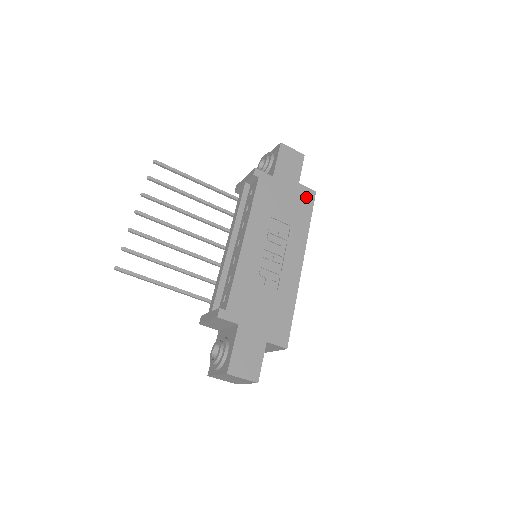
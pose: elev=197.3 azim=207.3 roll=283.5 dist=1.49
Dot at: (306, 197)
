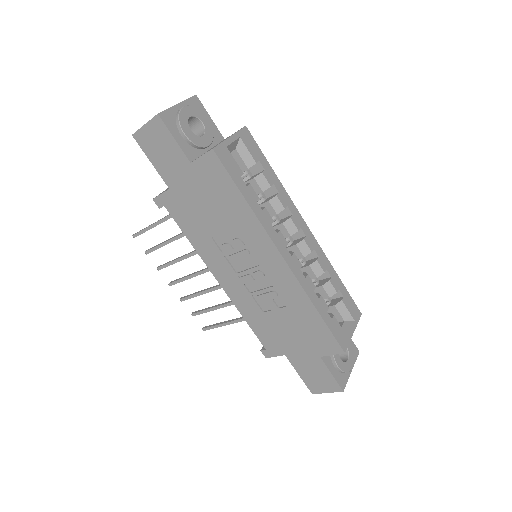
Dot at: (212, 172)
